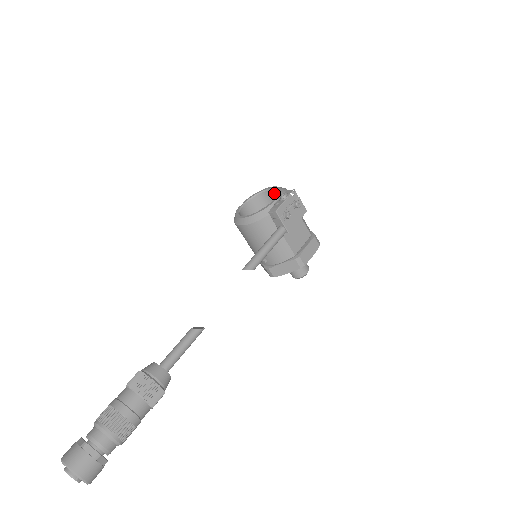
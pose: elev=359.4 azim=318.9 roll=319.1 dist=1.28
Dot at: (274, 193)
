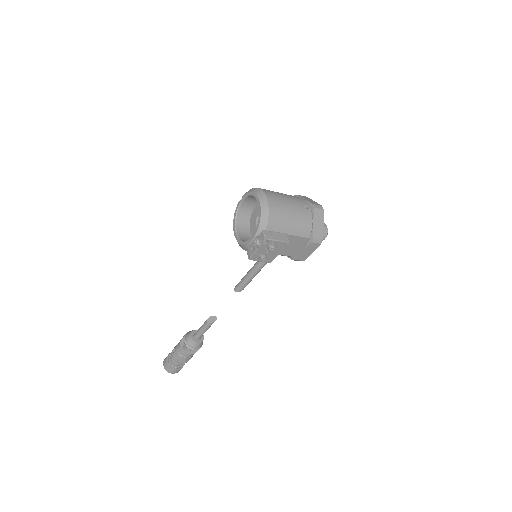
Dot at: occluded
